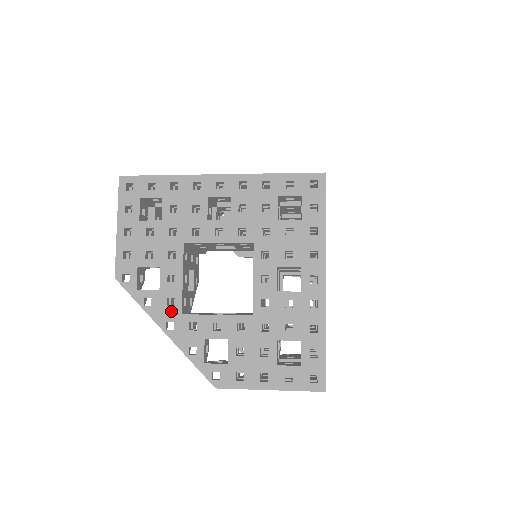
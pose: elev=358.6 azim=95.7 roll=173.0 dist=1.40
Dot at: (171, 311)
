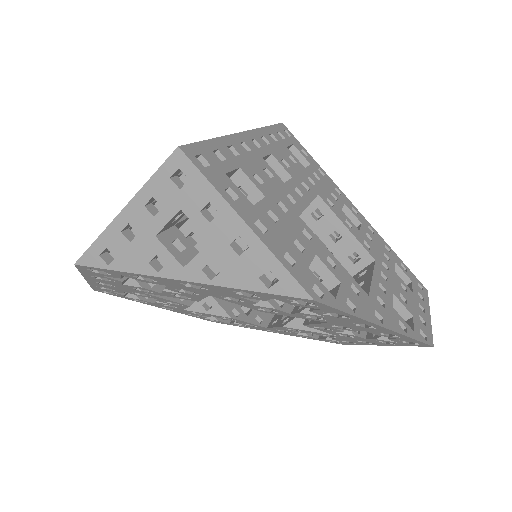
Dot at: occluded
